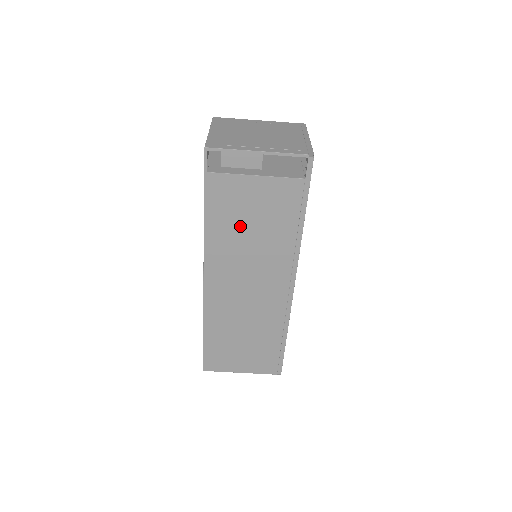
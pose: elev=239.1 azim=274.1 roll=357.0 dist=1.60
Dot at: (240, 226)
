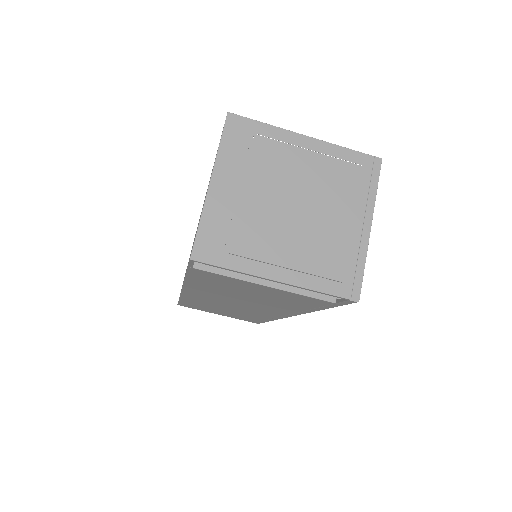
Dot at: (233, 291)
